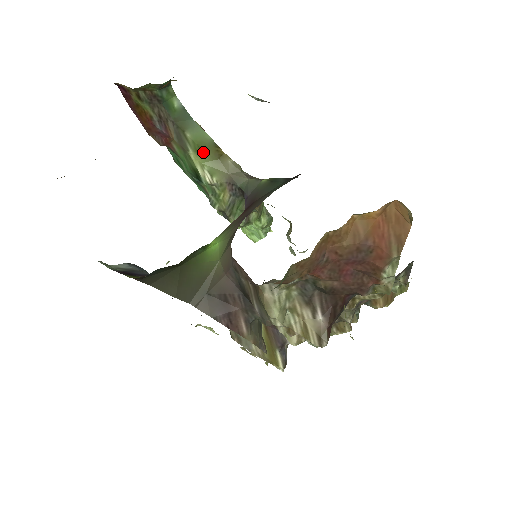
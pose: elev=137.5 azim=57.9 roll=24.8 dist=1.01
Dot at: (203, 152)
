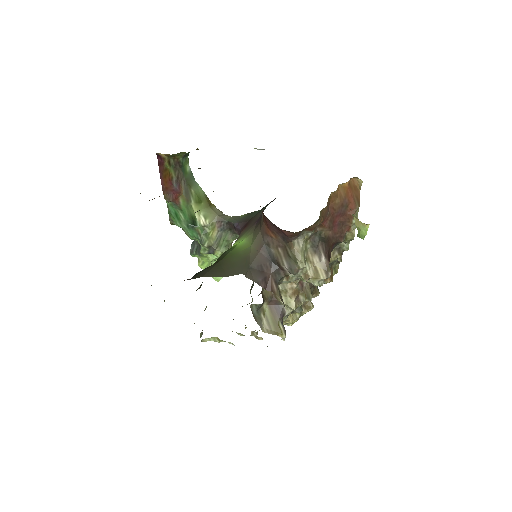
Dot at: (200, 202)
